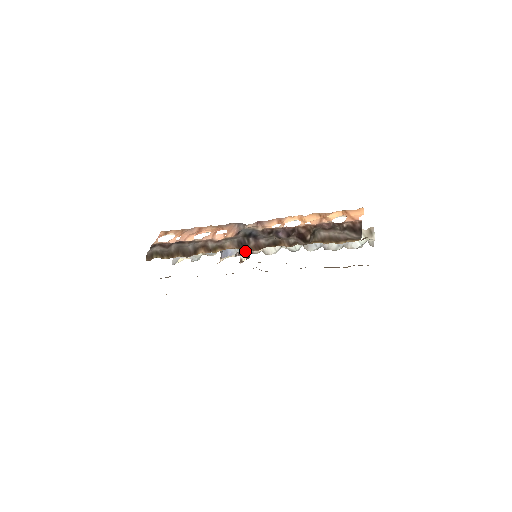
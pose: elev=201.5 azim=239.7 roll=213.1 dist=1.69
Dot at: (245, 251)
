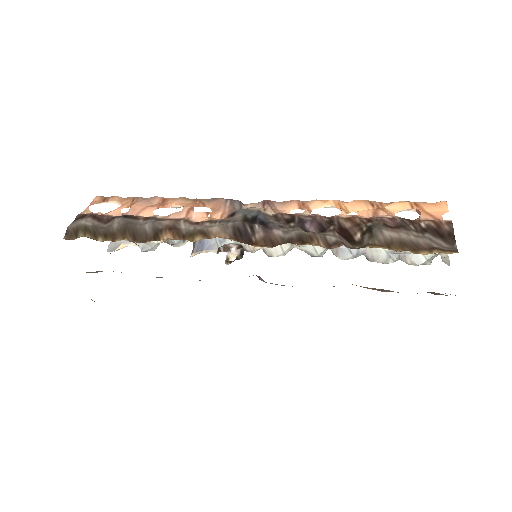
Dot at: (234, 246)
